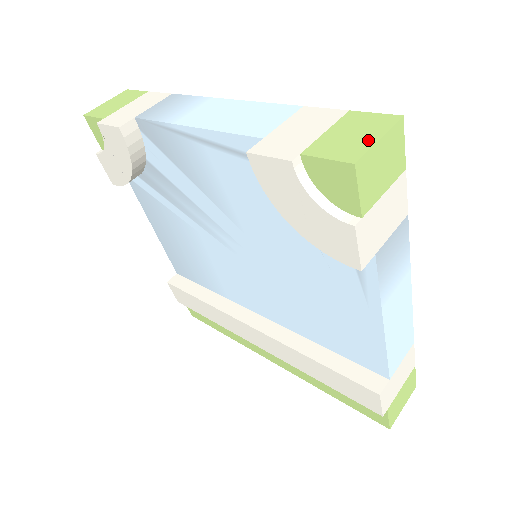
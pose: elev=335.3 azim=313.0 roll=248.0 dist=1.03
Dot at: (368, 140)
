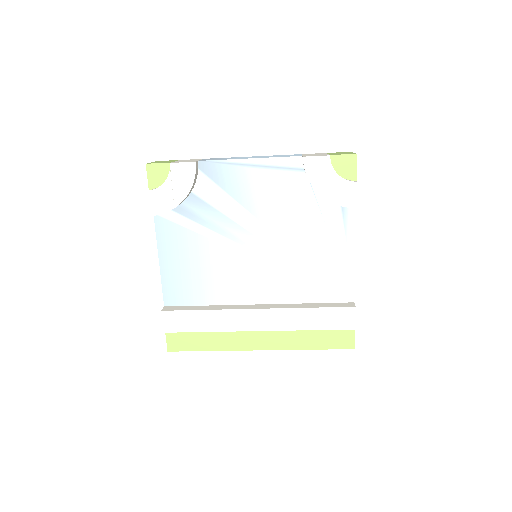
Dot at: occluded
